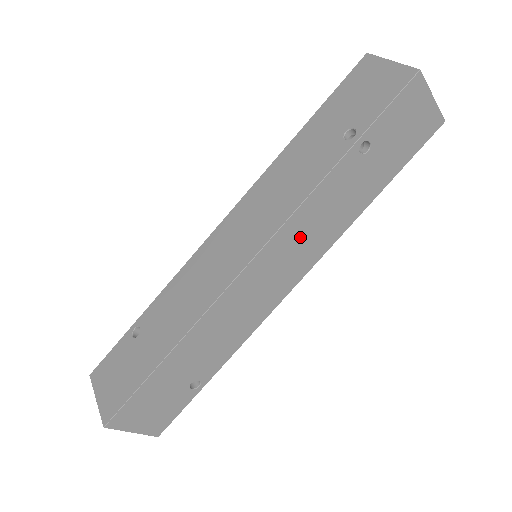
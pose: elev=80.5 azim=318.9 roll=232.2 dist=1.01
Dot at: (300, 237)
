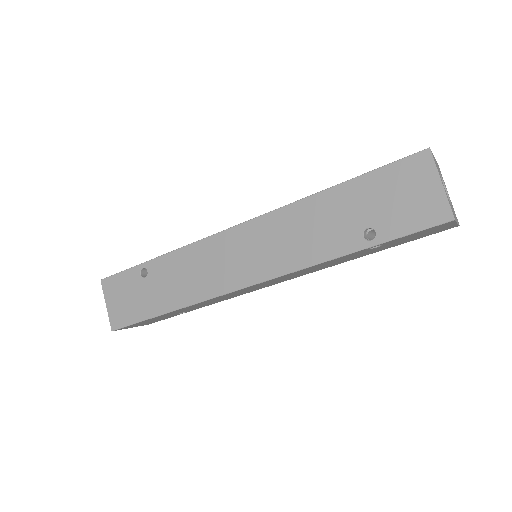
Dot at: (295, 274)
